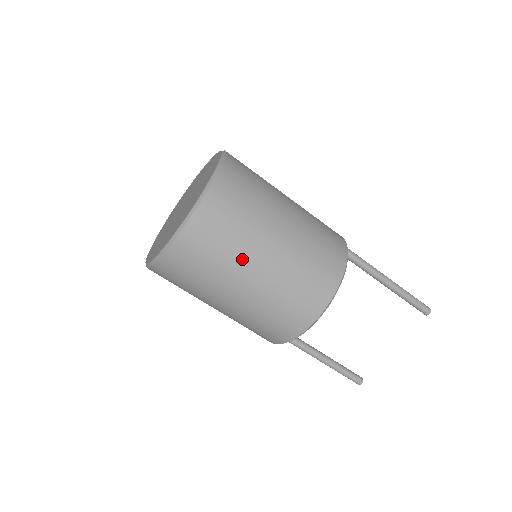
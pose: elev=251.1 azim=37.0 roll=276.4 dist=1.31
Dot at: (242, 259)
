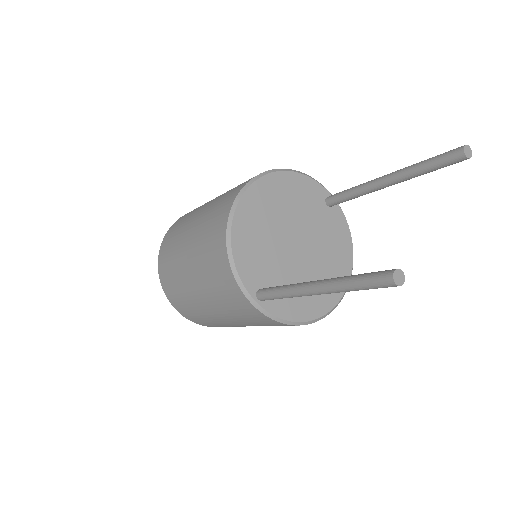
Dot at: occluded
